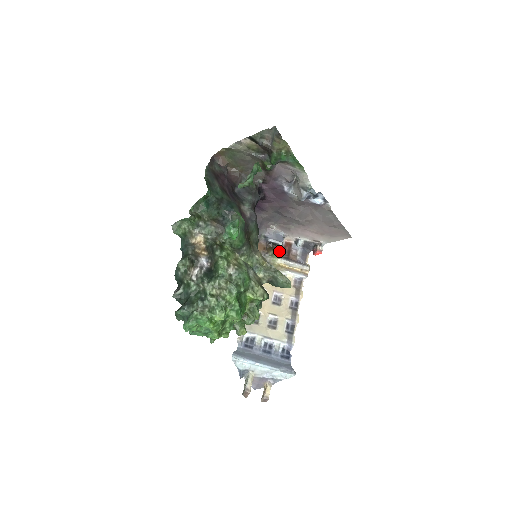
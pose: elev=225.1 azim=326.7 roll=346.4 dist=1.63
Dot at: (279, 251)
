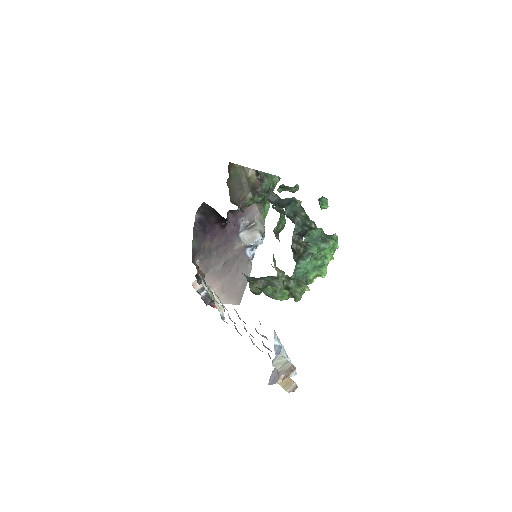
Dot at: occluded
